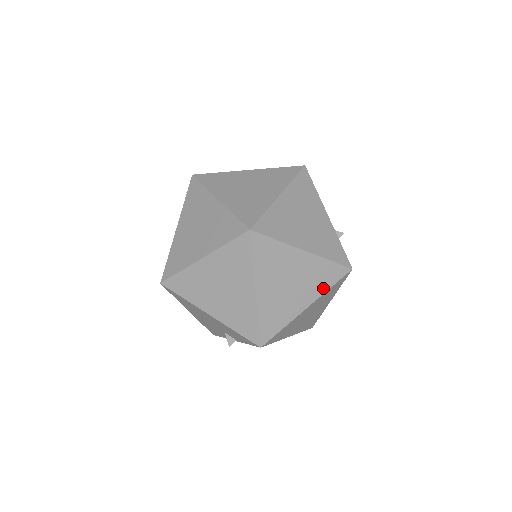
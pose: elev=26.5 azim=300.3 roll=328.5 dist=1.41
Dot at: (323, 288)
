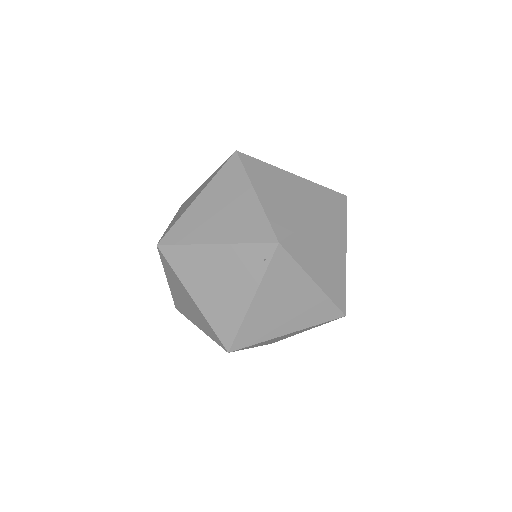
Dot at: occluded
